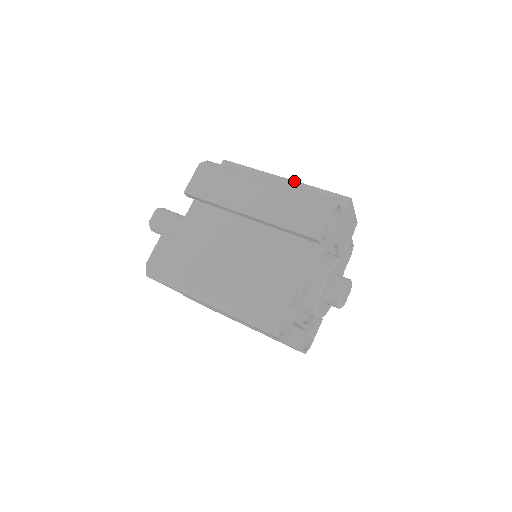
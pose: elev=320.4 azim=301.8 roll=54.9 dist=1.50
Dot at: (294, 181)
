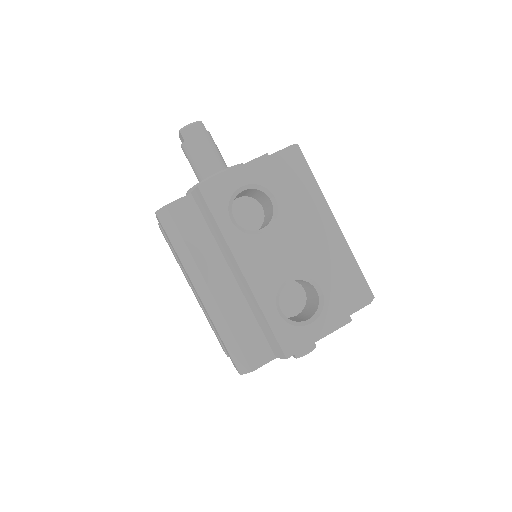
Dot at: (249, 289)
